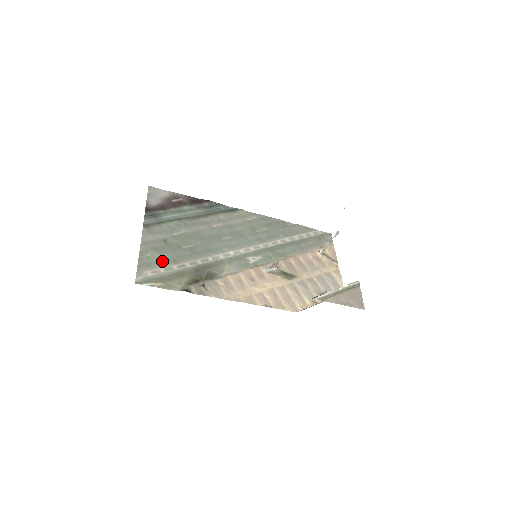
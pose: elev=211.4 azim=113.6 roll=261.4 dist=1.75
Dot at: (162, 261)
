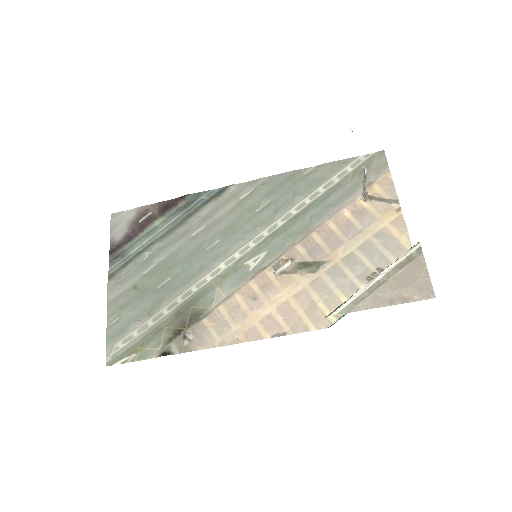
Dot at: (133, 321)
